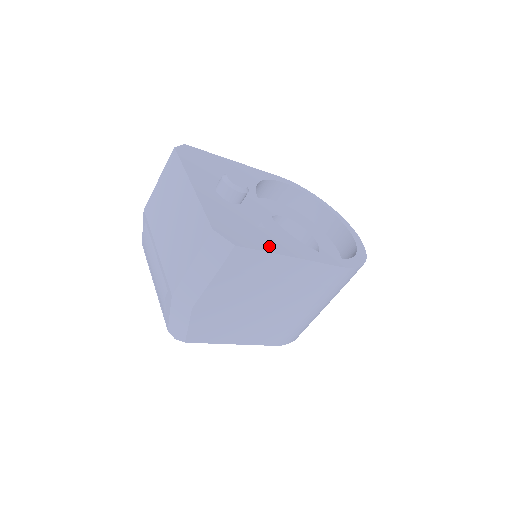
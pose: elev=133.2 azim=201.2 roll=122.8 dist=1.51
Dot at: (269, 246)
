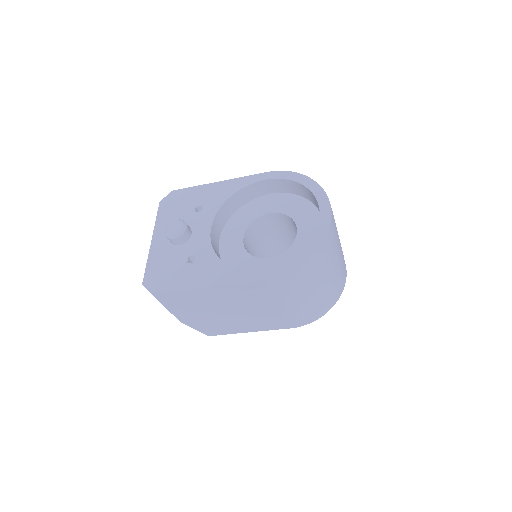
Dot at: (185, 283)
